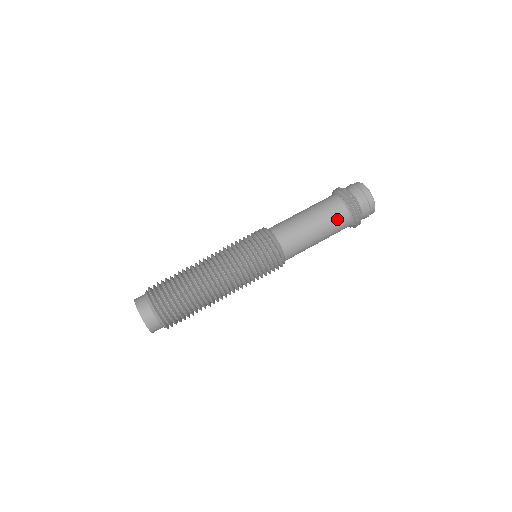
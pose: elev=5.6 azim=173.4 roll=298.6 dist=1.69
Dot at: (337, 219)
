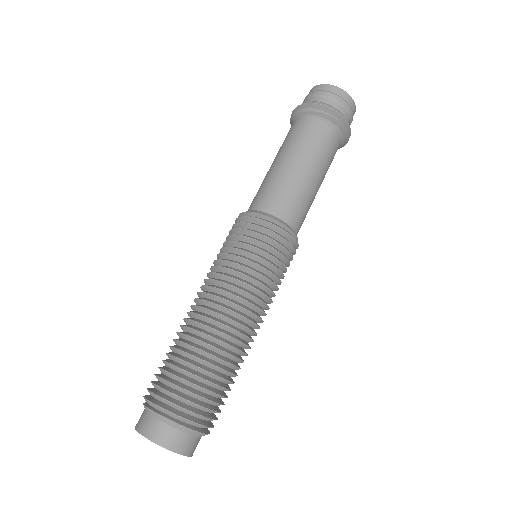
Dot at: (330, 150)
